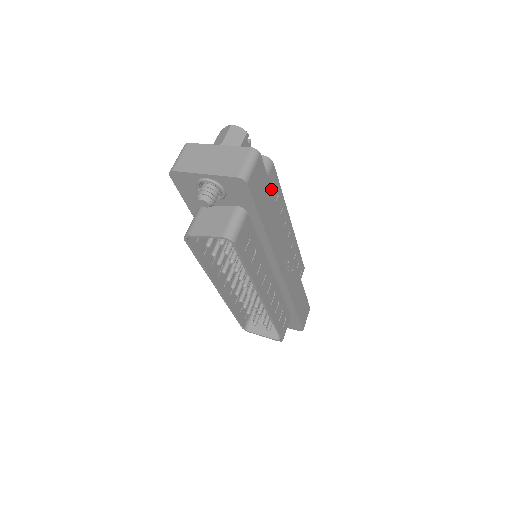
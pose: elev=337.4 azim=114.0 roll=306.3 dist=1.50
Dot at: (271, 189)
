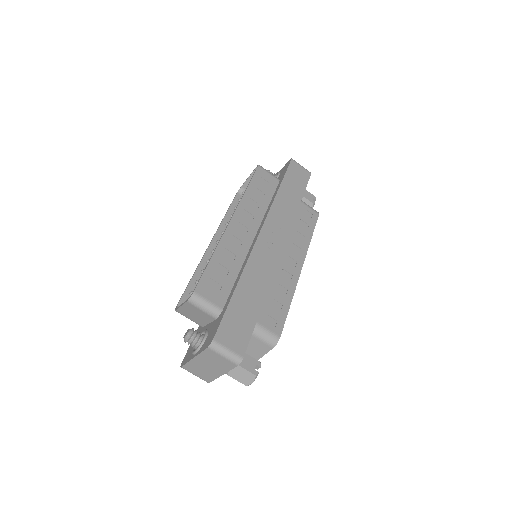
Dot at: (303, 193)
